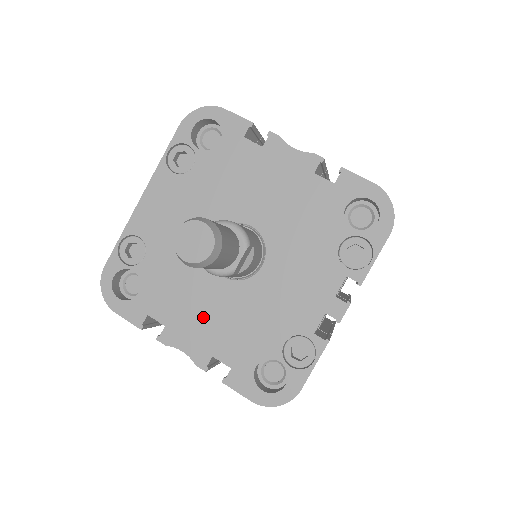
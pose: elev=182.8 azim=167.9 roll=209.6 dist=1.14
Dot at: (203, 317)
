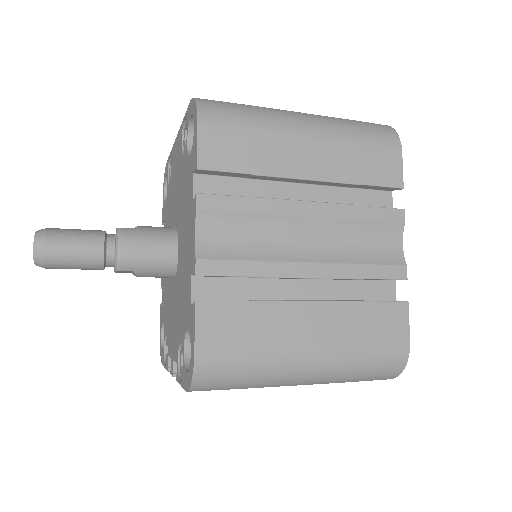
Dot at: occluded
